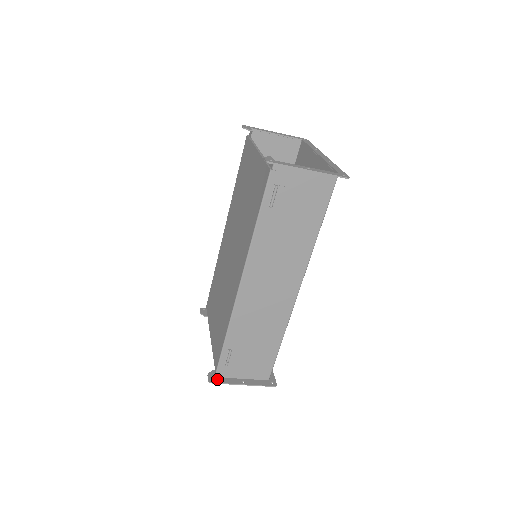
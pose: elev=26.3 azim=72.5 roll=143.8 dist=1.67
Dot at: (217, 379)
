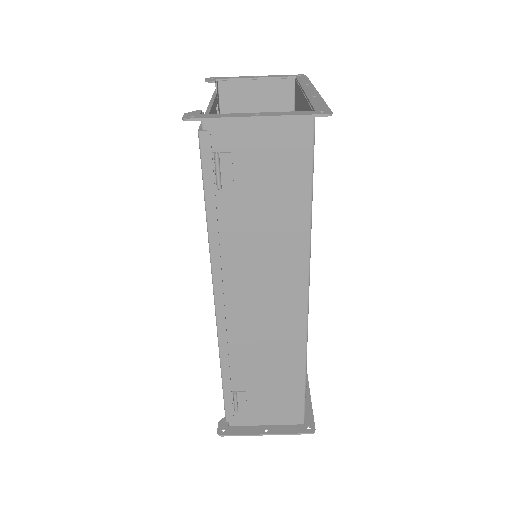
Dot at: (229, 429)
